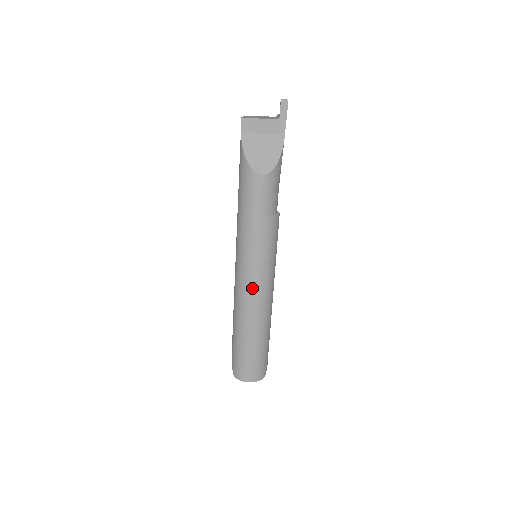
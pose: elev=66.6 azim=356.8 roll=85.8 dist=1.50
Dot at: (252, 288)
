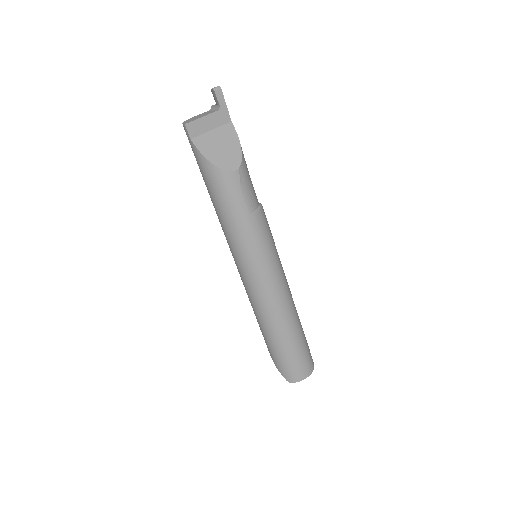
Dot at: (272, 287)
